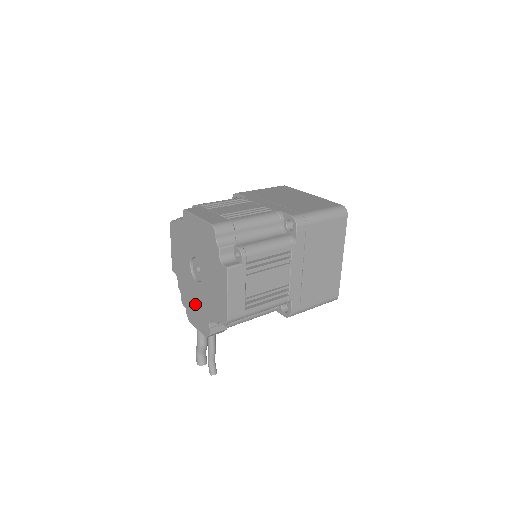
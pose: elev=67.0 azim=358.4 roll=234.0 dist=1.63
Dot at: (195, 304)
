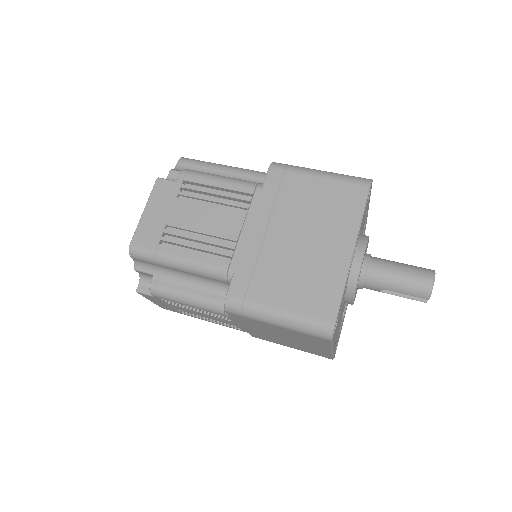
Dot at: occluded
